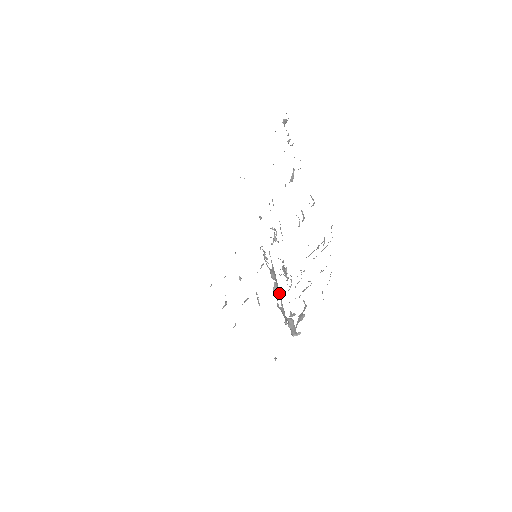
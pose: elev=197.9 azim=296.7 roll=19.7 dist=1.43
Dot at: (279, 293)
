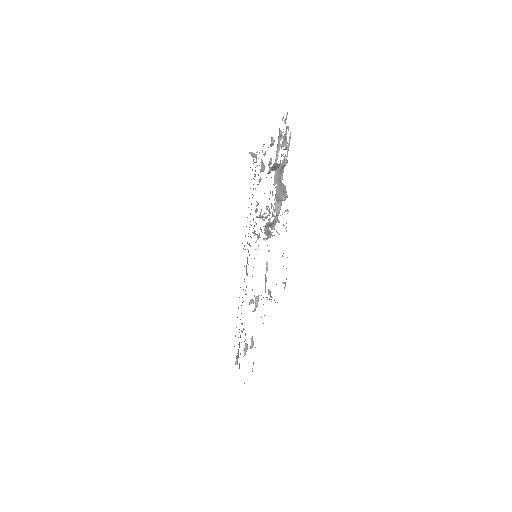
Dot at: occluded
